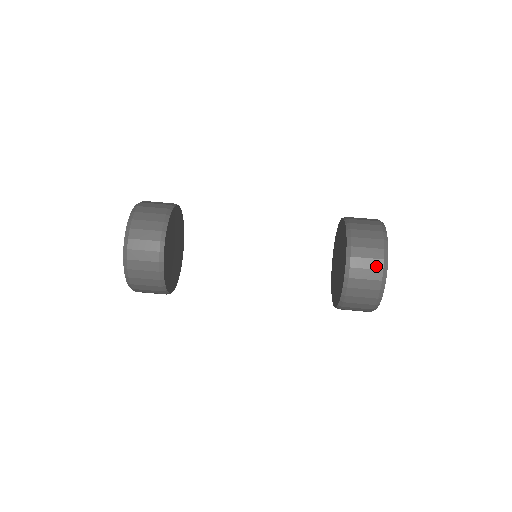
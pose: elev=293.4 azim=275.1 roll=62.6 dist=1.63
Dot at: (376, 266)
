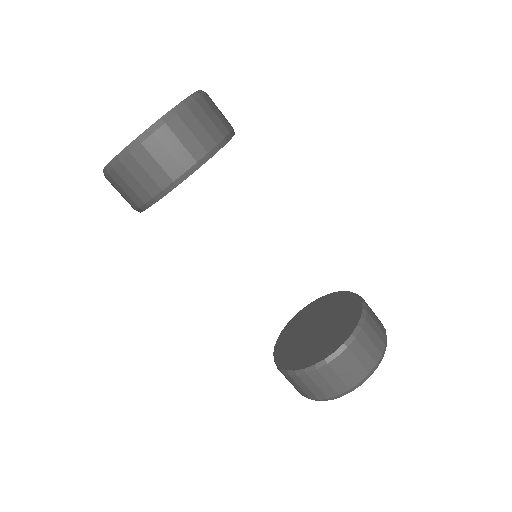
Dot at: (367, 365)
